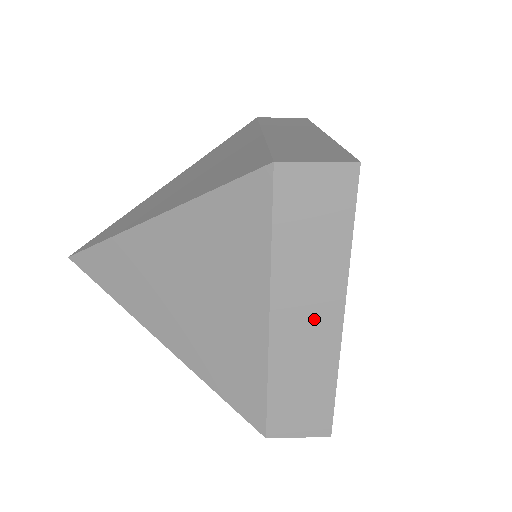
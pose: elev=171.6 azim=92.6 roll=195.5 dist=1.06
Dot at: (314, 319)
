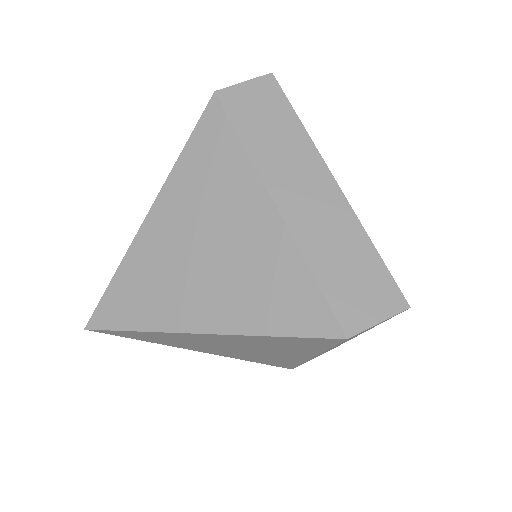
Dot at: occluded
